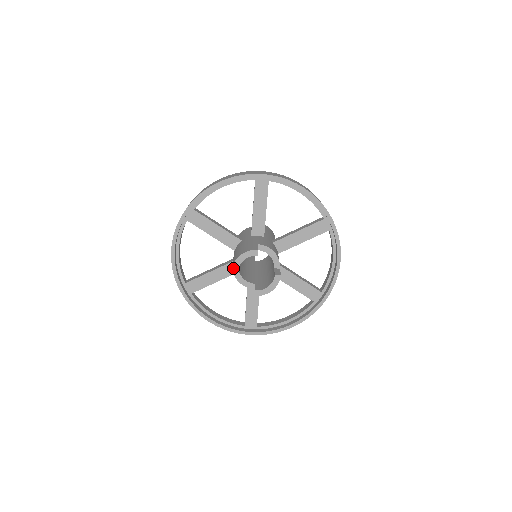
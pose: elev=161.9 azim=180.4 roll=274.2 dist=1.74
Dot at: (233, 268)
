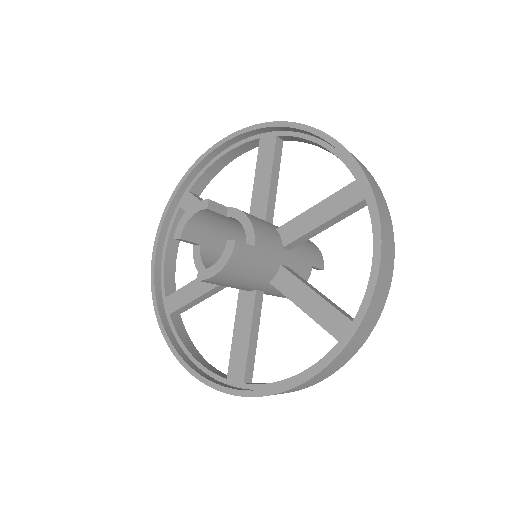
Dot at: (176, 233)
